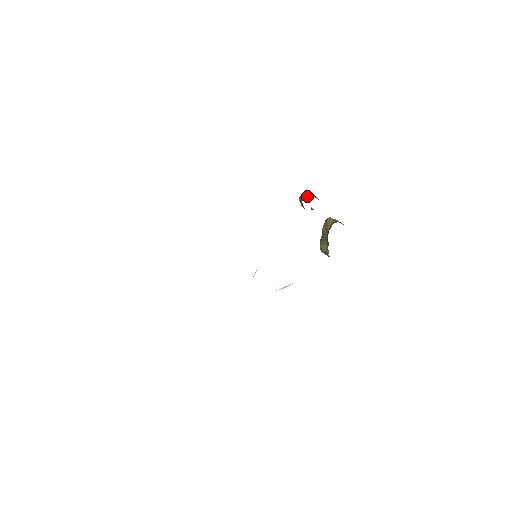
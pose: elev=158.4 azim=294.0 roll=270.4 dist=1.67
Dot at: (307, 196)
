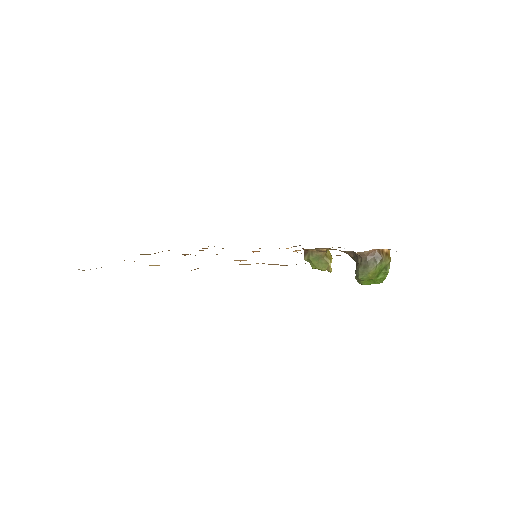
Dot at: occluded
